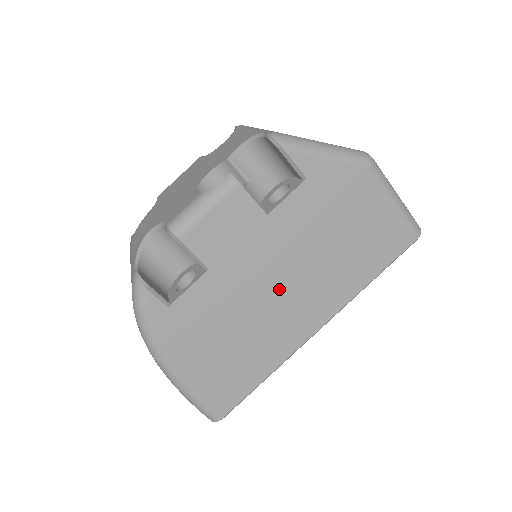
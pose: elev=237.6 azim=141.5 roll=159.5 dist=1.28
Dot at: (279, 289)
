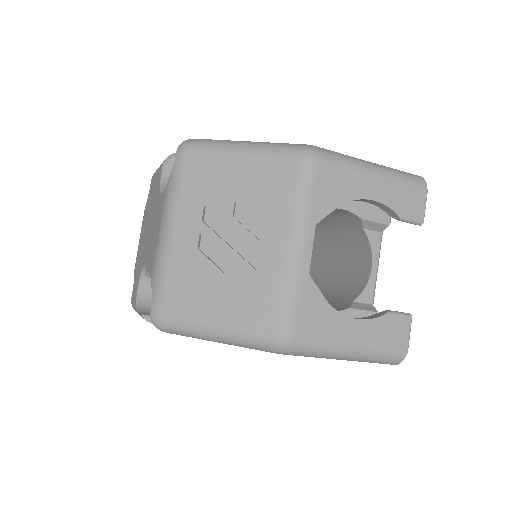
Dot at: occluded
